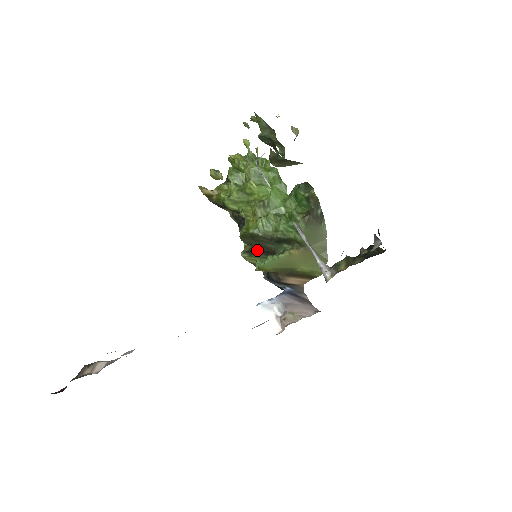
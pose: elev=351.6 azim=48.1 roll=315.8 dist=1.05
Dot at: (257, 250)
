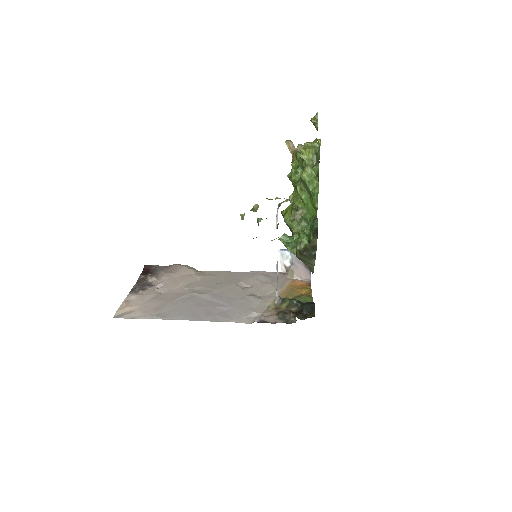
Dot at: occluded
